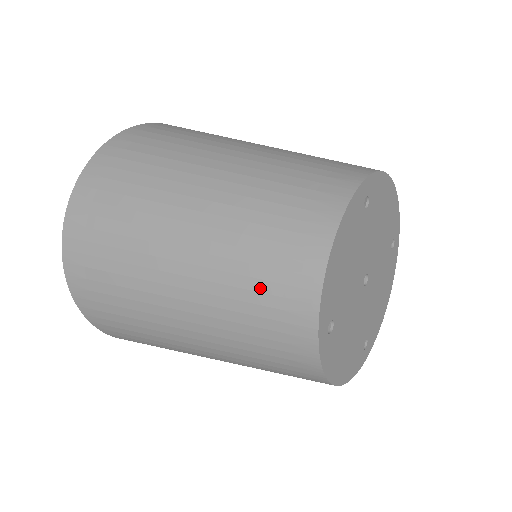
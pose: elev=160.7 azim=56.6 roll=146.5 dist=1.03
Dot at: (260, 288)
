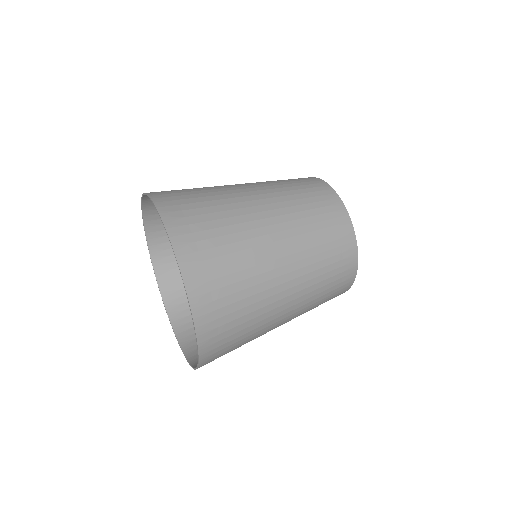
Dot at: (331, 254)
